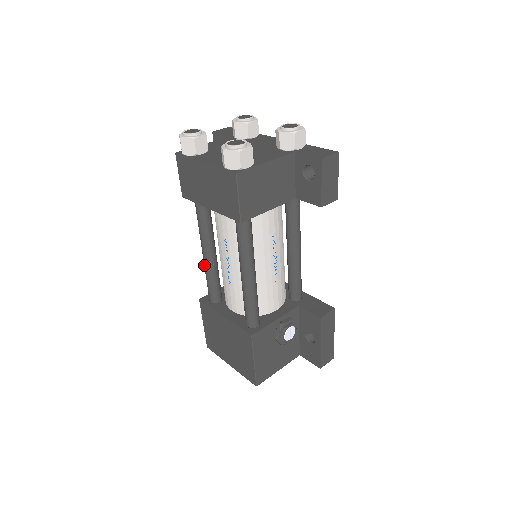
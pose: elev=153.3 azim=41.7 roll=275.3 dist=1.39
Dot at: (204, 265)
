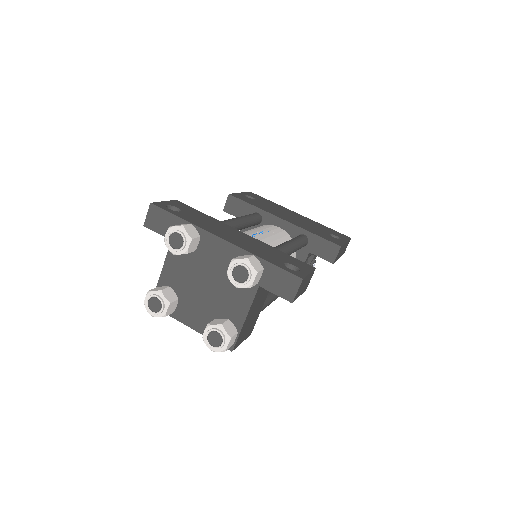
Dot at: occluded
